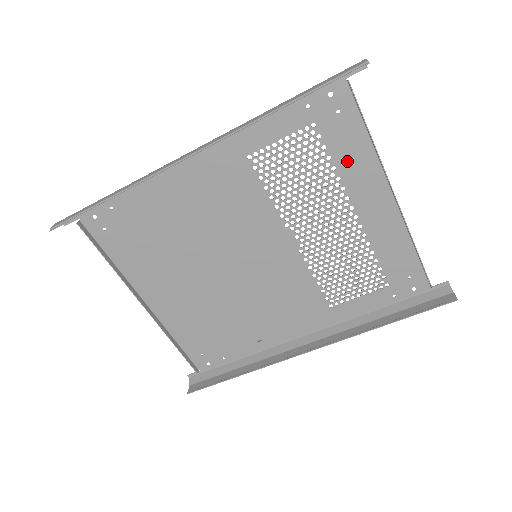
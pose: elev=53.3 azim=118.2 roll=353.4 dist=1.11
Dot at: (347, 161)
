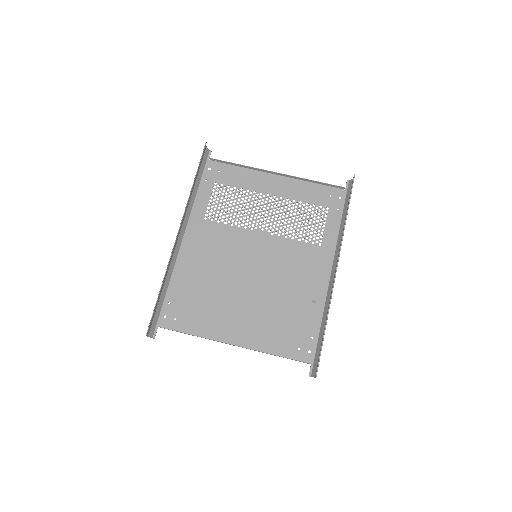
Dot at: (243, 182)
